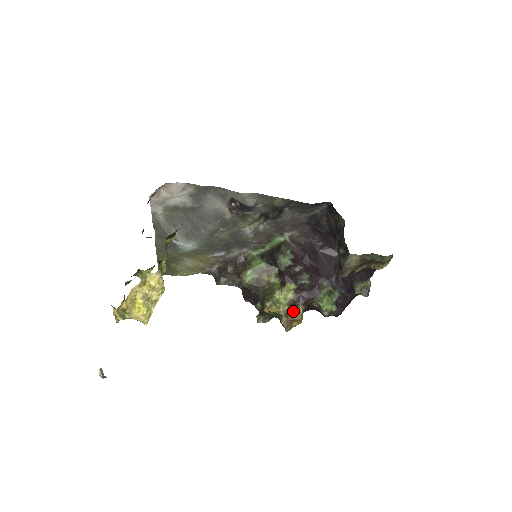
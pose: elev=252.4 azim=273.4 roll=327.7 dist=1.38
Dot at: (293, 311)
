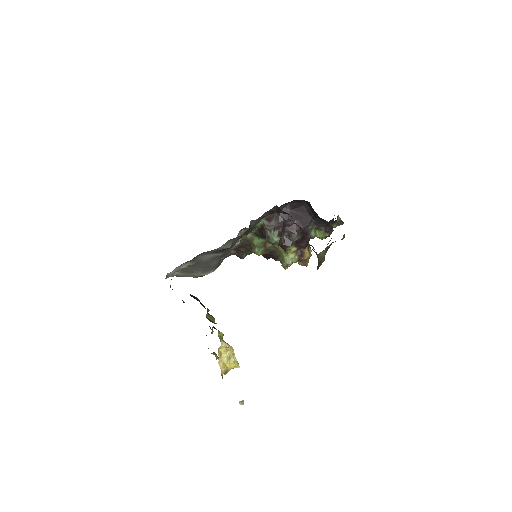
Dot at: (302, 257)
